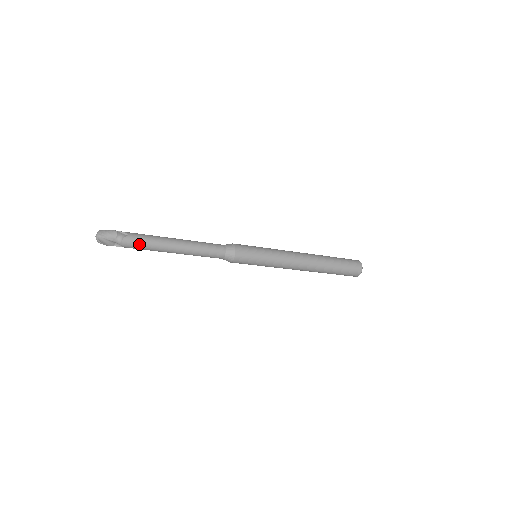
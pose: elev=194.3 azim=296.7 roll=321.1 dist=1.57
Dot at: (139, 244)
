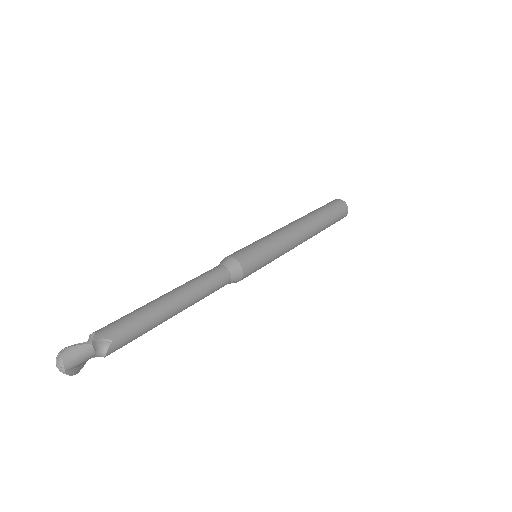
Dot at: (129, 341)
